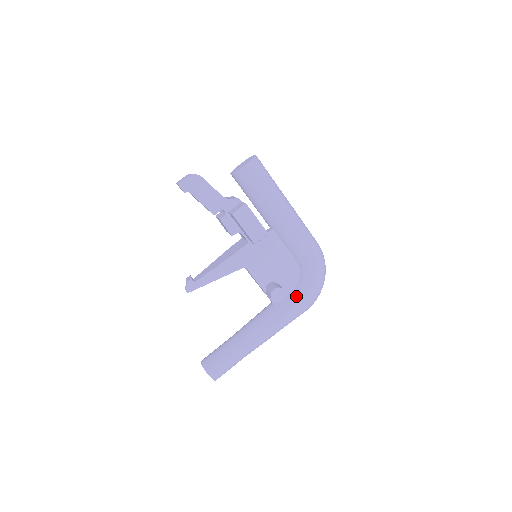
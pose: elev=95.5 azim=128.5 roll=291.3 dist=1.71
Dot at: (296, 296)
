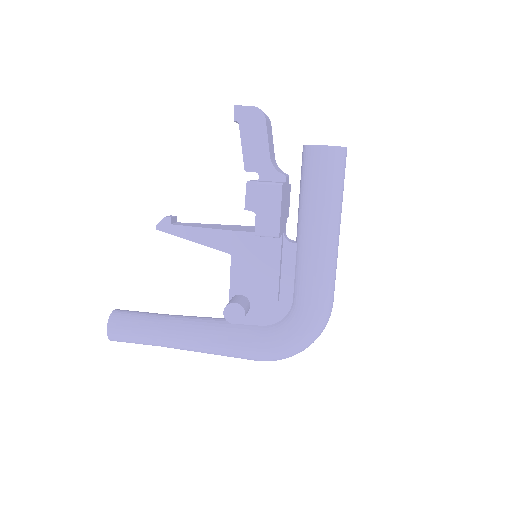
Dot at: (259, 335)
